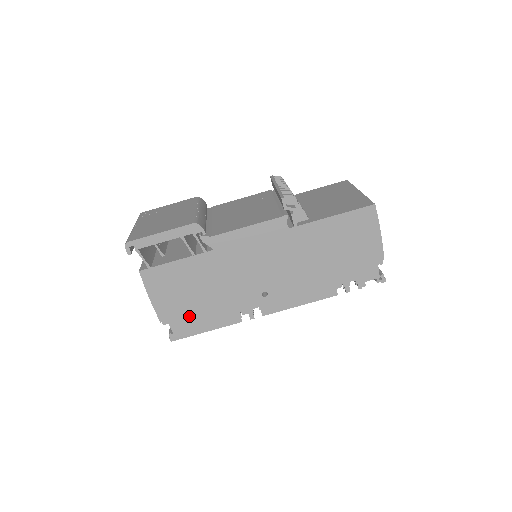
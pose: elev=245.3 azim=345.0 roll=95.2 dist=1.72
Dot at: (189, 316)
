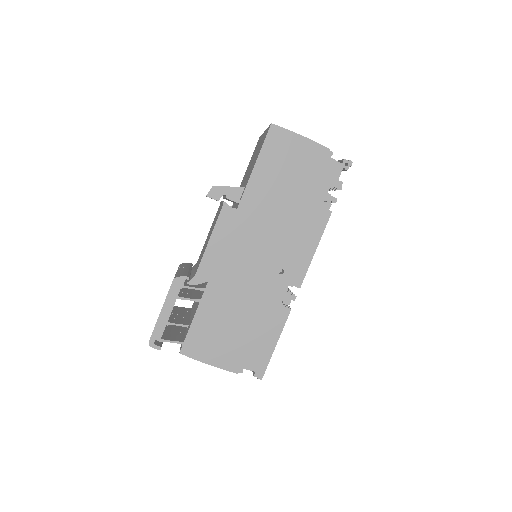
Dot at: (250, 347)
